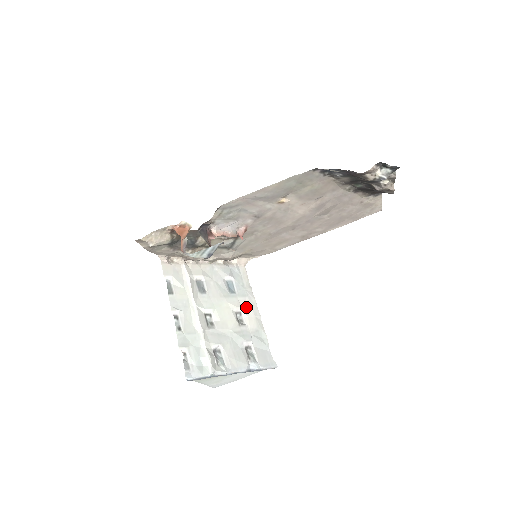
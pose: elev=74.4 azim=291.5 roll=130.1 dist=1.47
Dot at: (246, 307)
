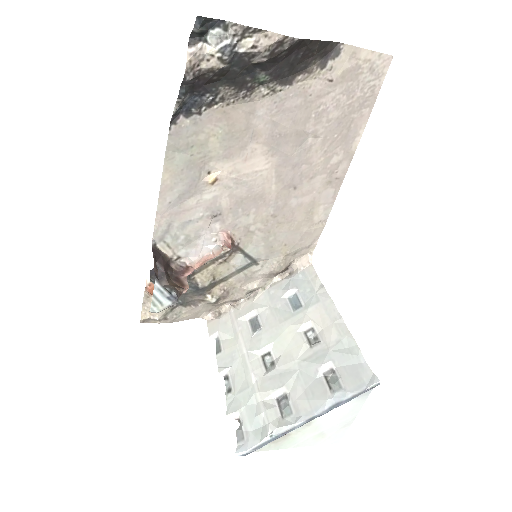
Dot at: (319, 317)
